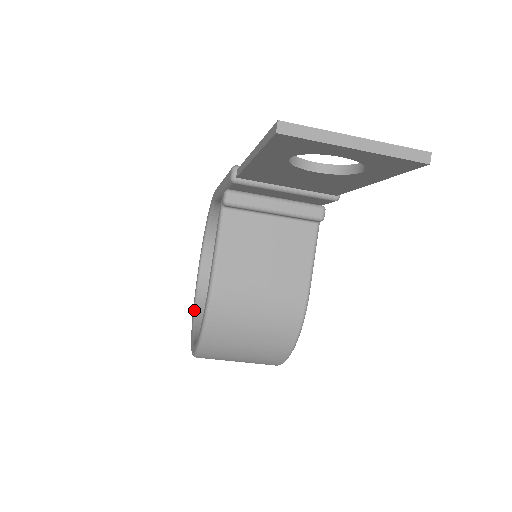
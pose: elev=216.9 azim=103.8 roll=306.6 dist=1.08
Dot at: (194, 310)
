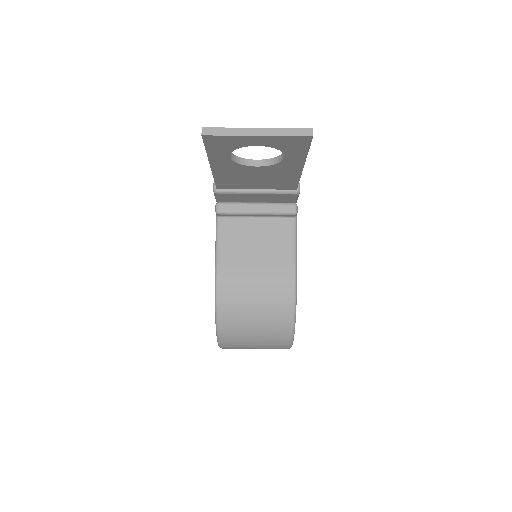
Dot at: occluded
